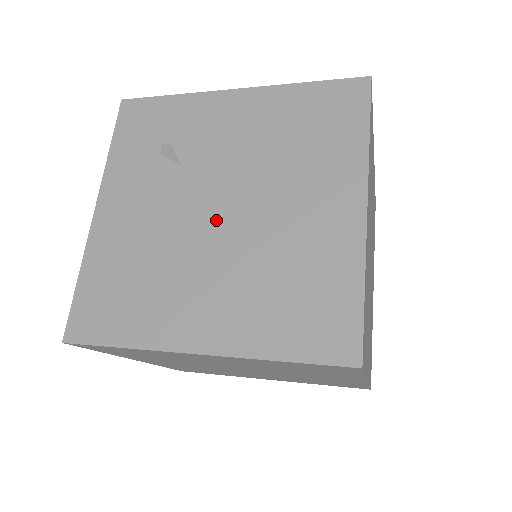
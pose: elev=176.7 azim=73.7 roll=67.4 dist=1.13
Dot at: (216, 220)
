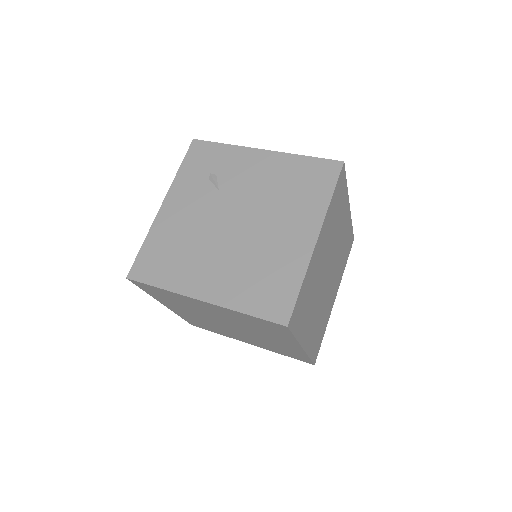
Dot at: (231, 227)
